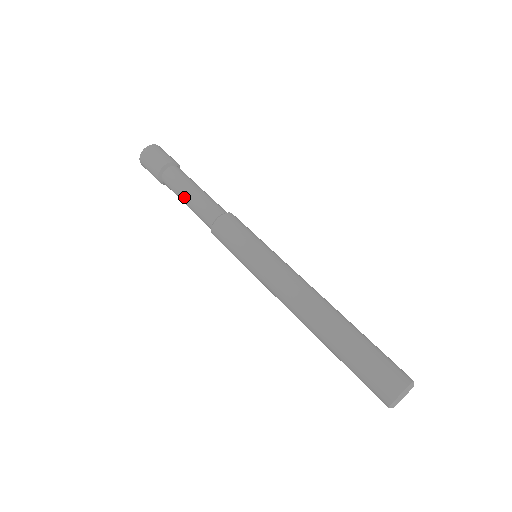
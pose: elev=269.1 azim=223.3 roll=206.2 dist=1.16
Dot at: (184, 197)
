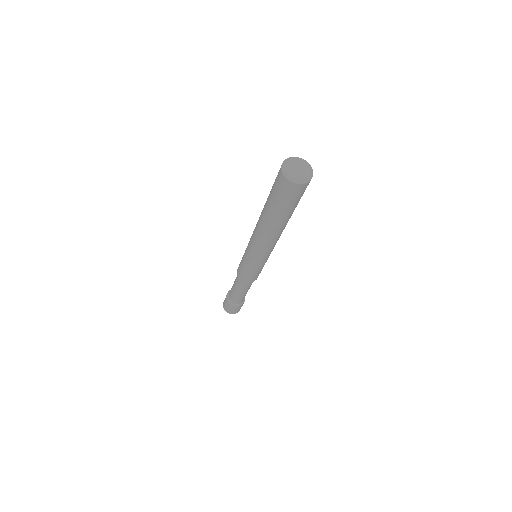
Dot at: (233, 287)
